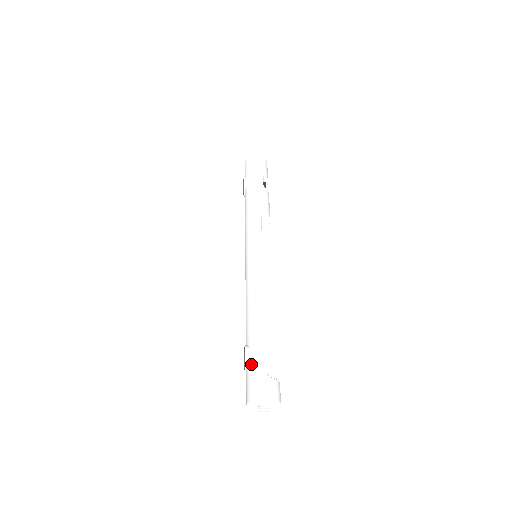
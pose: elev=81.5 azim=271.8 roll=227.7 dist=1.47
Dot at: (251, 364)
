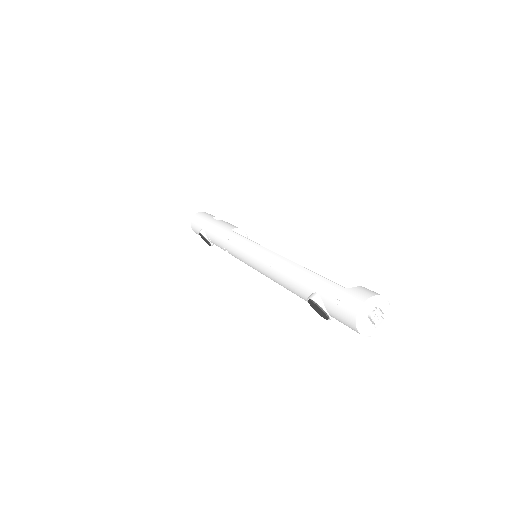
Dot at: (326, 299)
